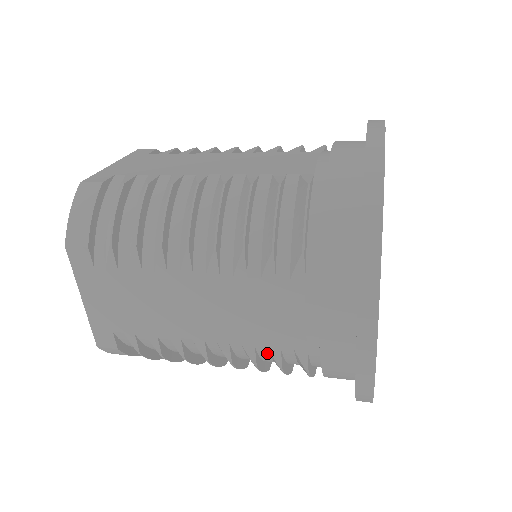
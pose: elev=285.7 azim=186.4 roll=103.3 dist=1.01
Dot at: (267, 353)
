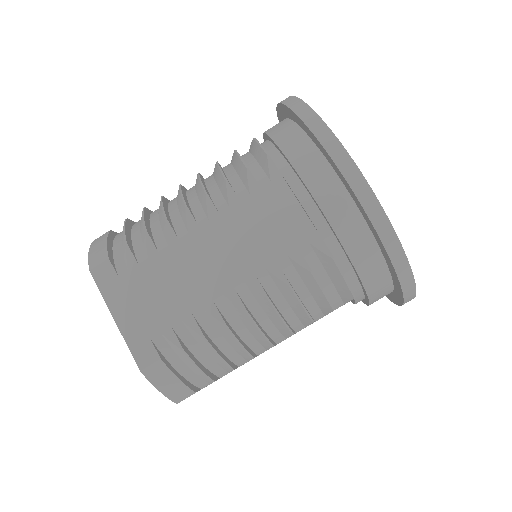
Dot at: occluded
